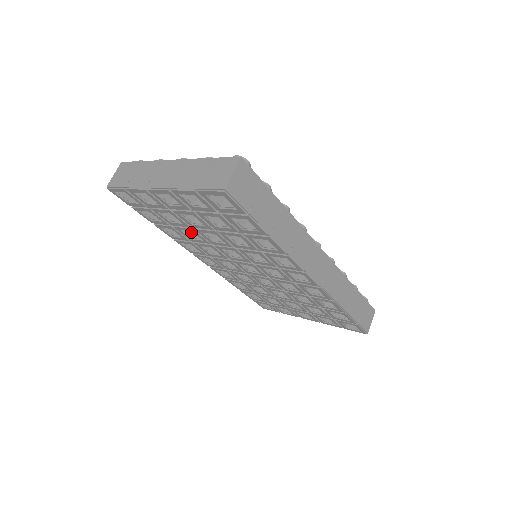
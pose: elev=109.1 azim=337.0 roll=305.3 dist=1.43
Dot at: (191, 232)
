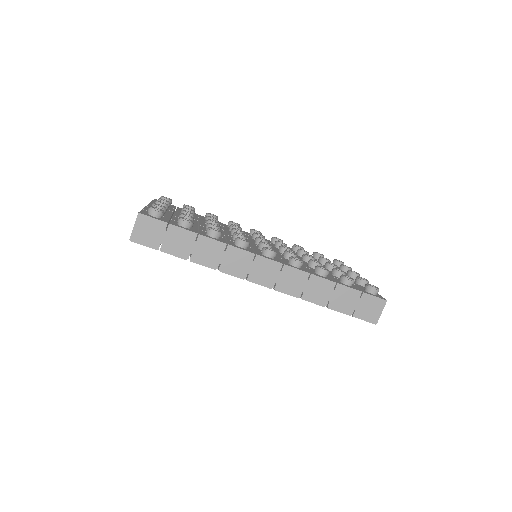
Dot at: occluded
